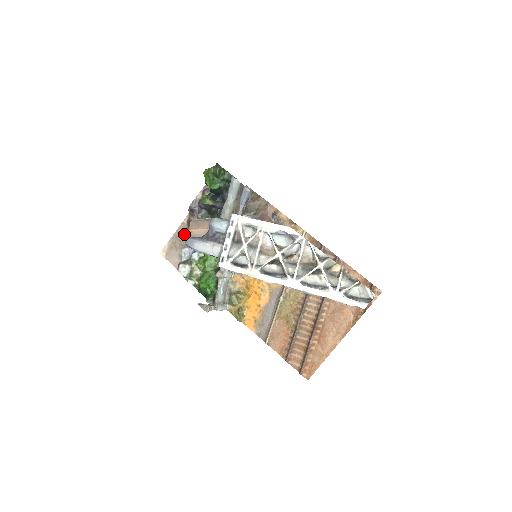
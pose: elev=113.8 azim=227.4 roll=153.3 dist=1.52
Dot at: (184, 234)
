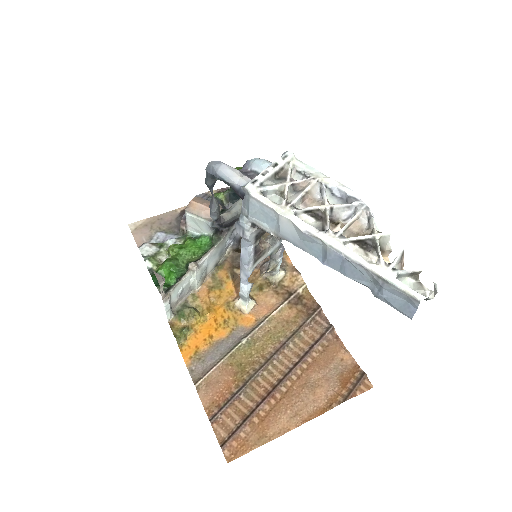
Dot at: (170, 220)
